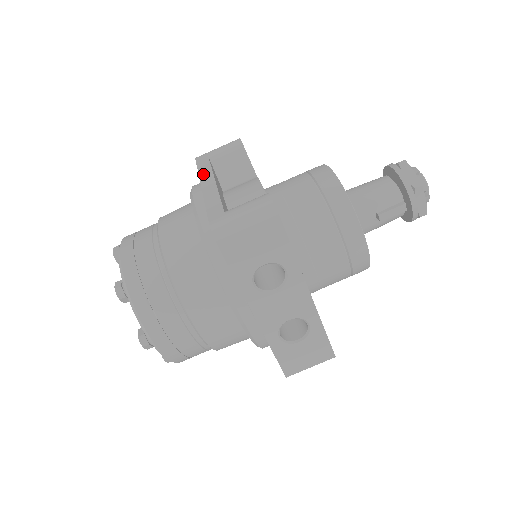
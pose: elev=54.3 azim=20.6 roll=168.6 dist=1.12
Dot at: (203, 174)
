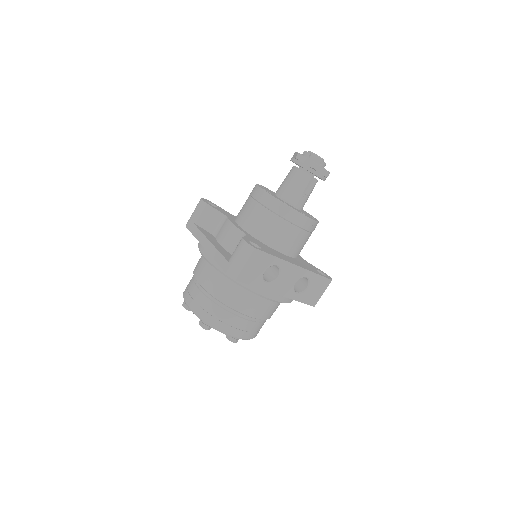
Dot at: (199, 239)
